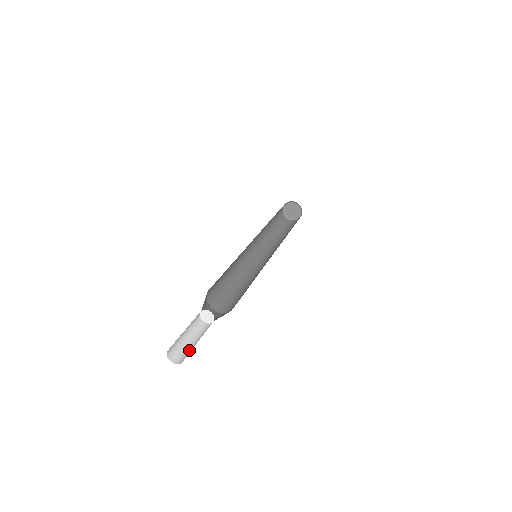
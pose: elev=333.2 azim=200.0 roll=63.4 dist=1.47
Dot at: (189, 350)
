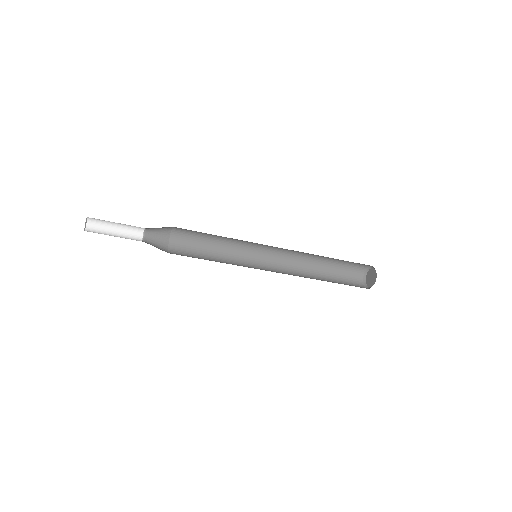
Dot at: occluded
